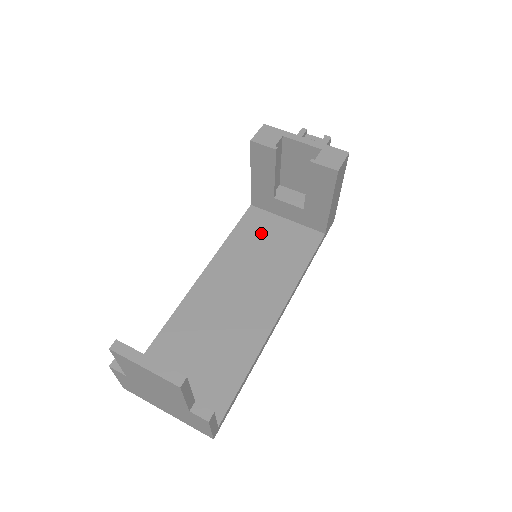
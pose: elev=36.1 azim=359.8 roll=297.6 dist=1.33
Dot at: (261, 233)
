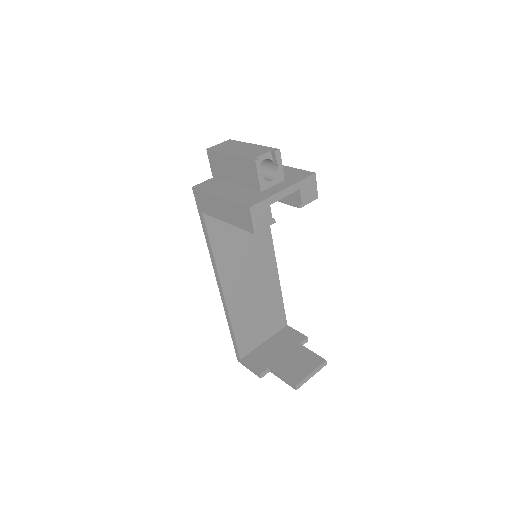
Dot at: (228, 226)
